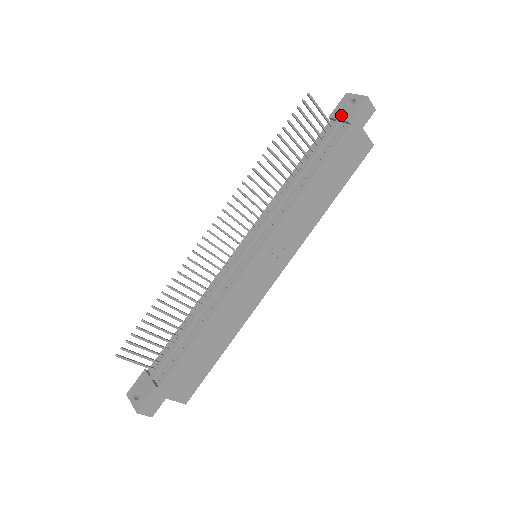
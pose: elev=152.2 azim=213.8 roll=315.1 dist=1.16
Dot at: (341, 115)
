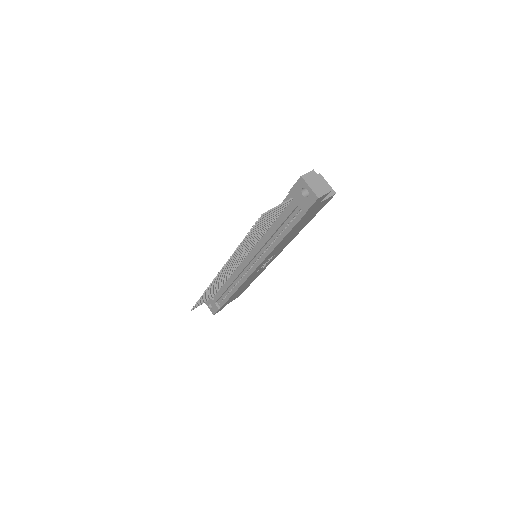
Dot at: (298, 200)
